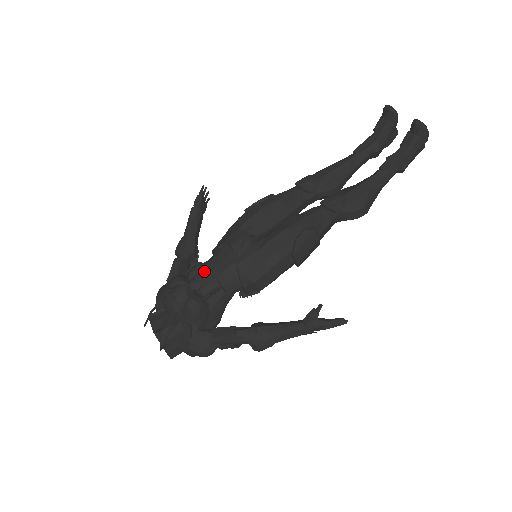
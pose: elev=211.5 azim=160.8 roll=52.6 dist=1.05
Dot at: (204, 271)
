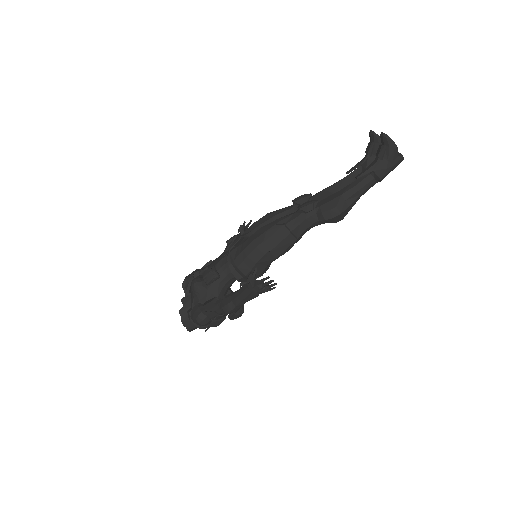
Dot at: (211, 263)
